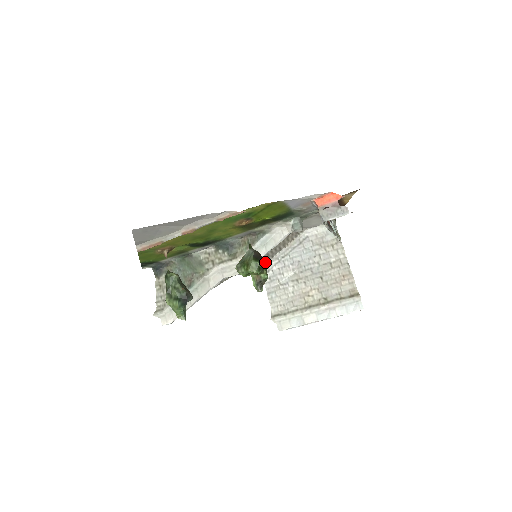
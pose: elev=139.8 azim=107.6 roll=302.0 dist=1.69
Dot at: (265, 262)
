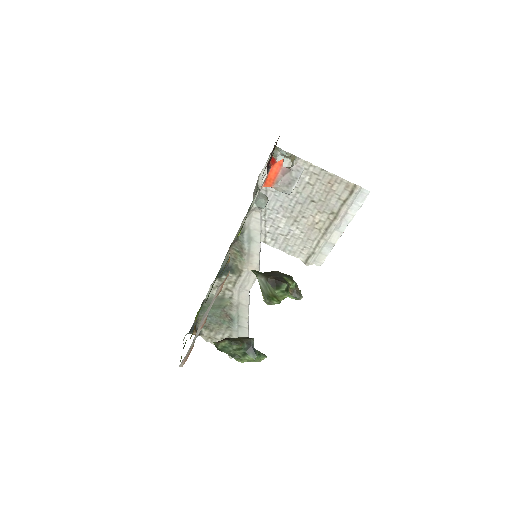
Dot at: occluded
